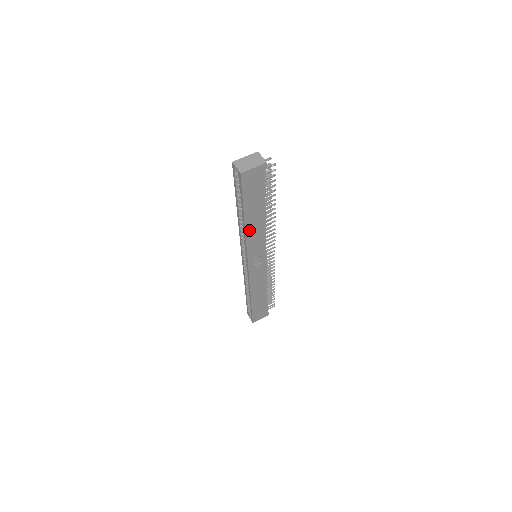
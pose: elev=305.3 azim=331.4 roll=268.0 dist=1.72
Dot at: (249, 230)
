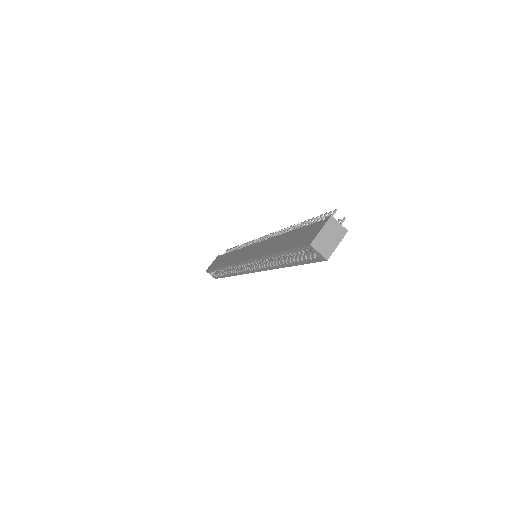
Dot at: occluded
